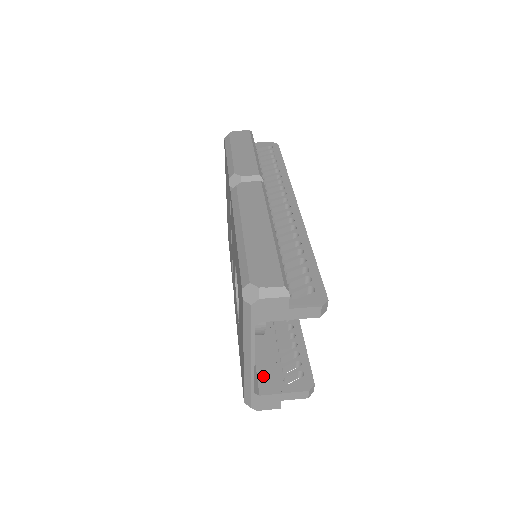
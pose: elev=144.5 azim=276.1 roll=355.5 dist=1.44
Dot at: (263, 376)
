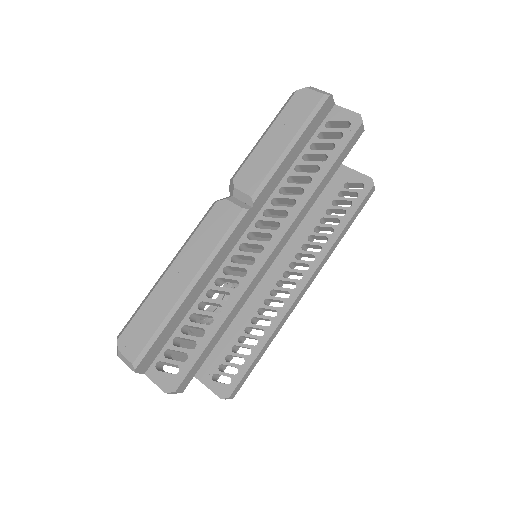
Dot at: occluded
